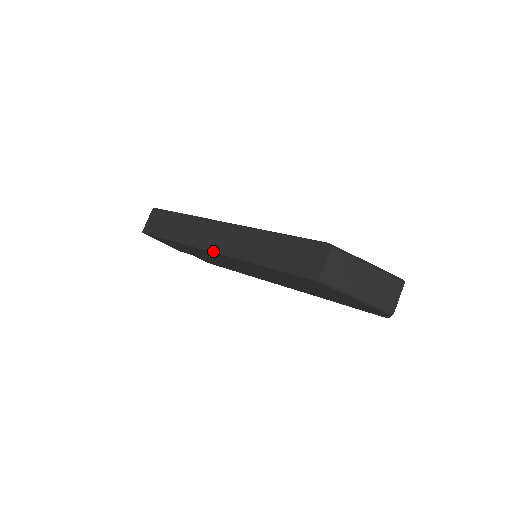
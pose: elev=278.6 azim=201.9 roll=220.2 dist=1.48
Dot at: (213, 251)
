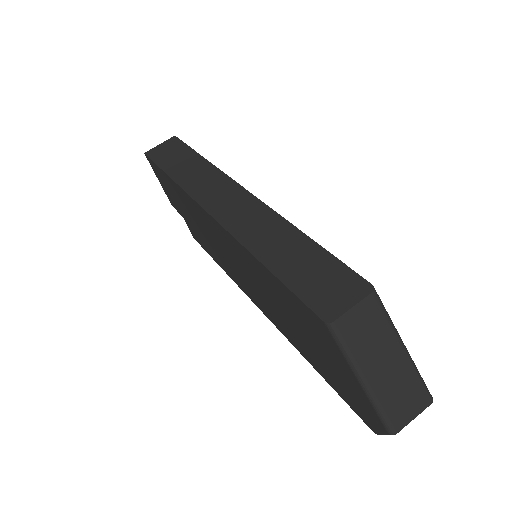
Dot at: (211, 213)
